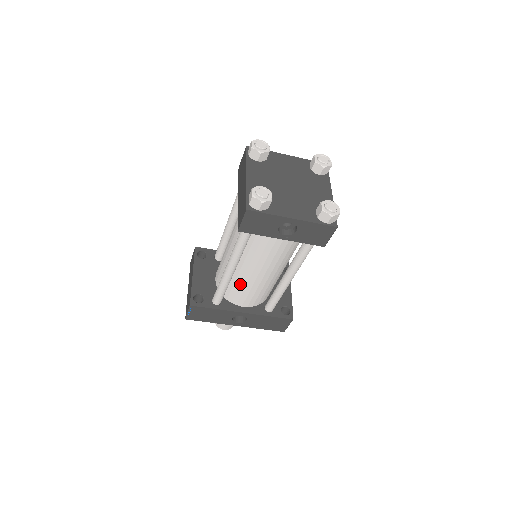
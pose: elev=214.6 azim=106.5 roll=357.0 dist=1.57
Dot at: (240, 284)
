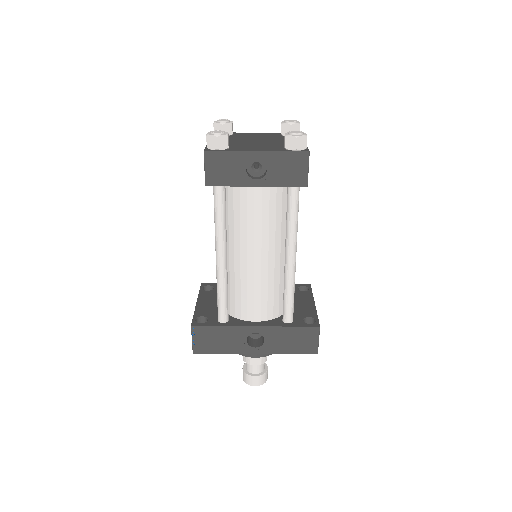
Dot at: (240, 284)
